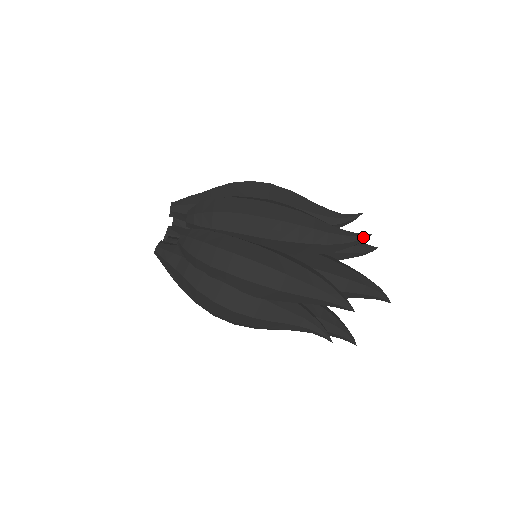
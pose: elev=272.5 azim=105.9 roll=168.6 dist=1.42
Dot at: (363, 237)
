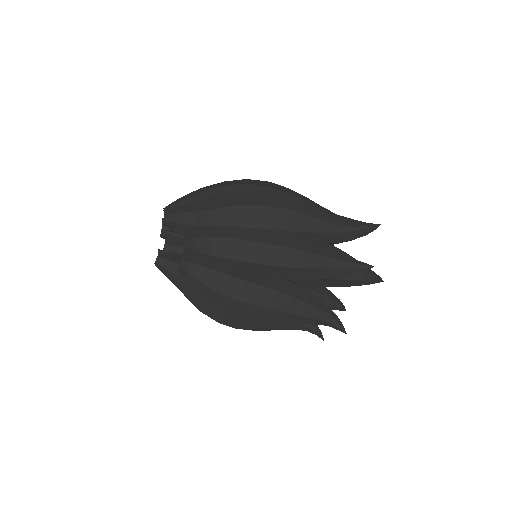
Dot at: (365, 269)
